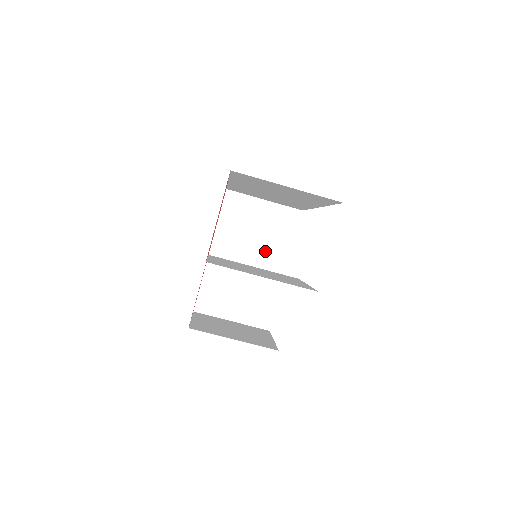
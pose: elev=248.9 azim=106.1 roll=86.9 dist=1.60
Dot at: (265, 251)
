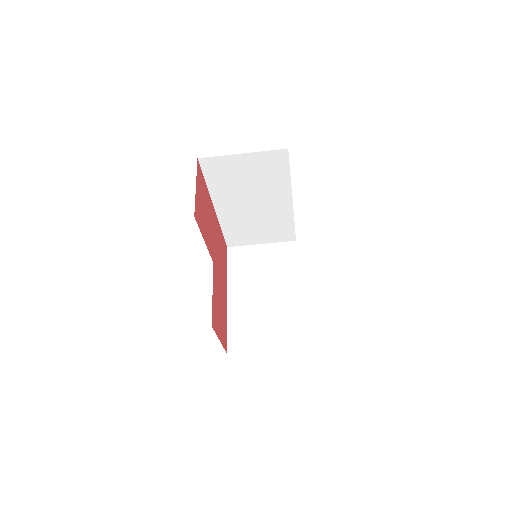
Dot at: (276, 281)
